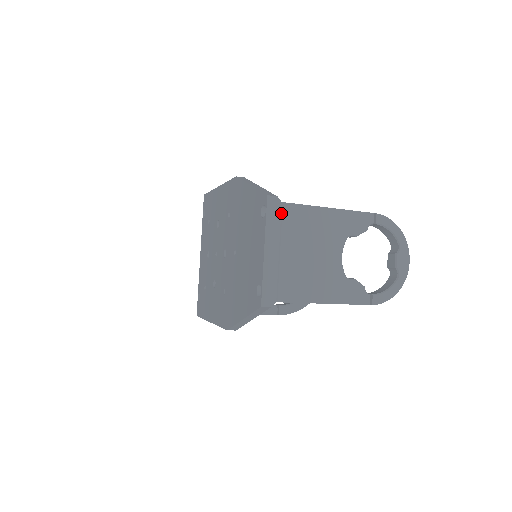
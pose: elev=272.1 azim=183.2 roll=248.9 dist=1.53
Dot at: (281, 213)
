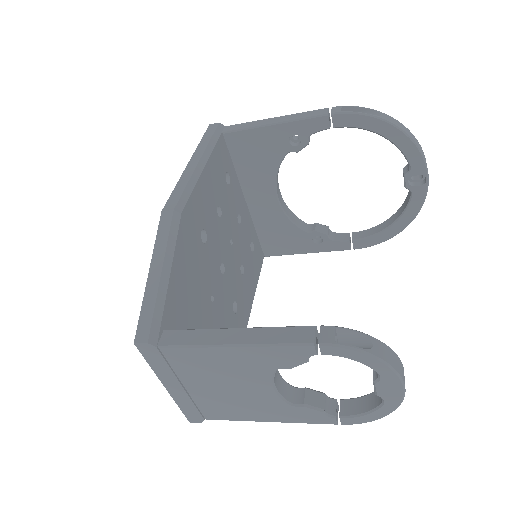
Dot at: (163, 356)
